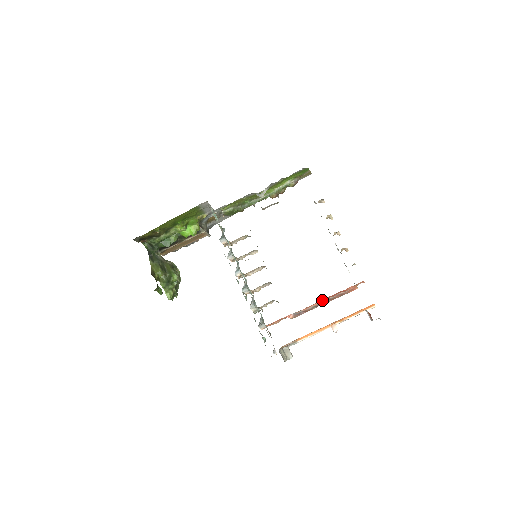
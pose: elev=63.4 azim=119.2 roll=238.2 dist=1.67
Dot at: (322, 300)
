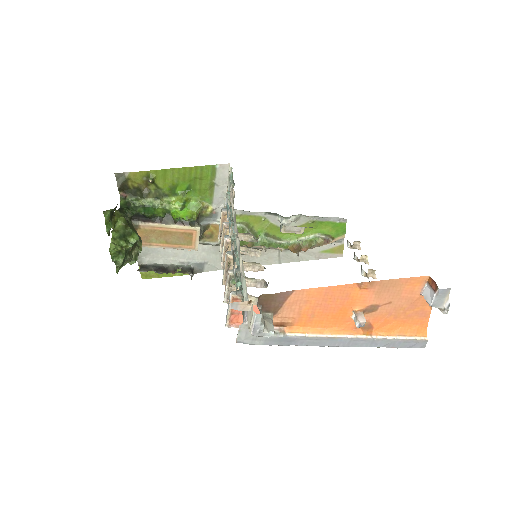
Dot at: occluded
